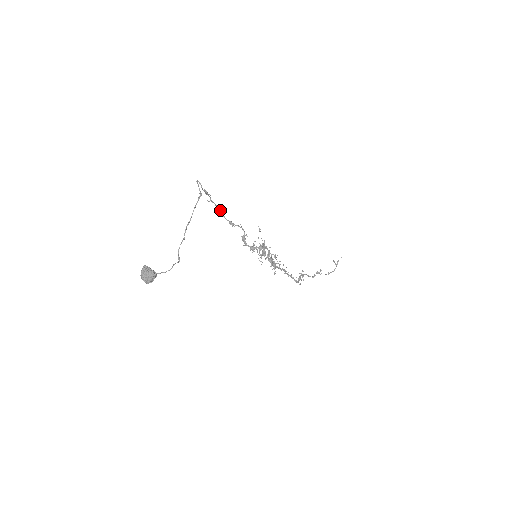
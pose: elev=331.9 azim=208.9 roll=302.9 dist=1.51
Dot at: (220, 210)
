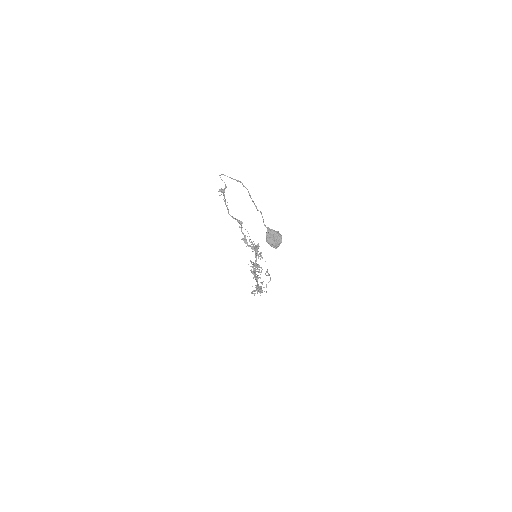
Dot at: (228, 211)
